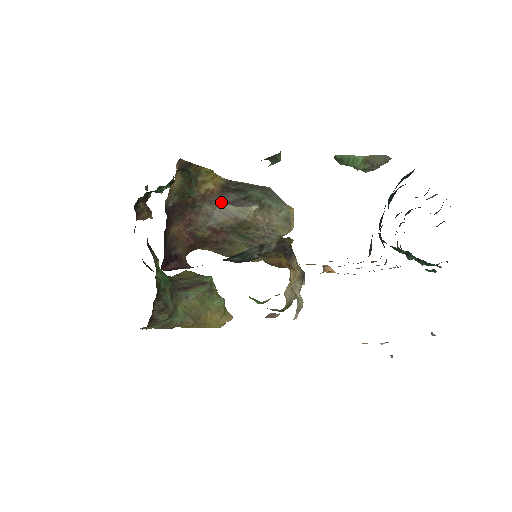
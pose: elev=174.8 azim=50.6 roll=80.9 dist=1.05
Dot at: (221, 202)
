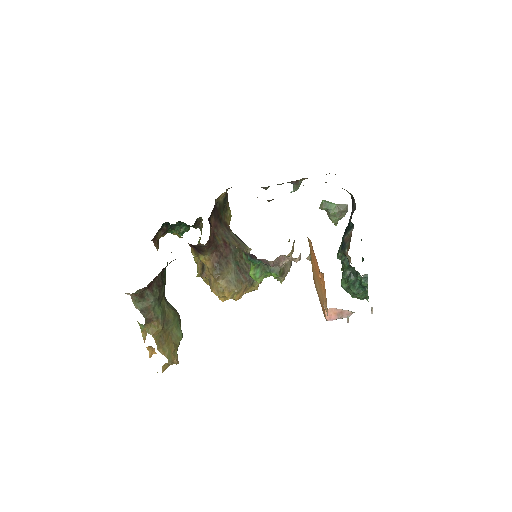
Dot at: (232, 233)
